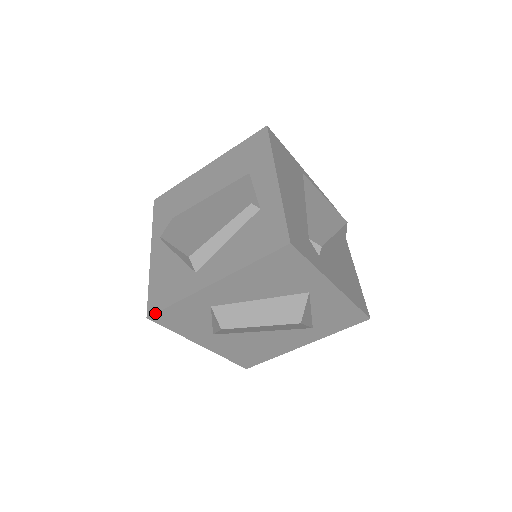
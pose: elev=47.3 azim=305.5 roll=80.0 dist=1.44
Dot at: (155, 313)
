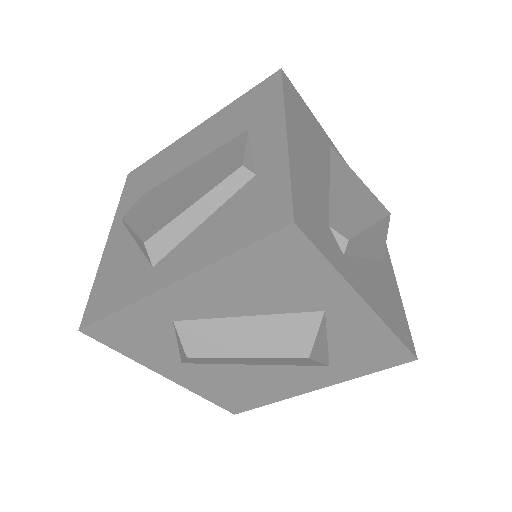
Dot at: (90, 324)
